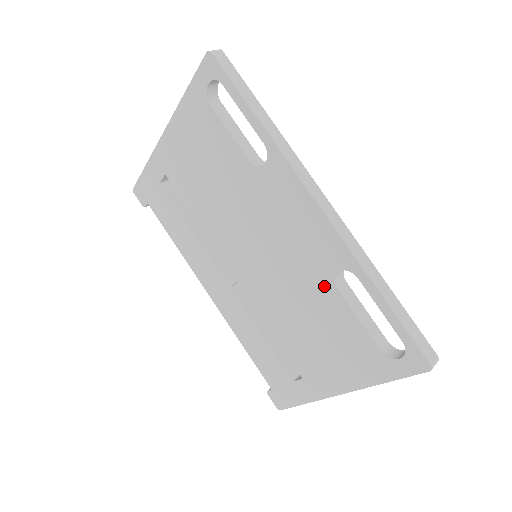
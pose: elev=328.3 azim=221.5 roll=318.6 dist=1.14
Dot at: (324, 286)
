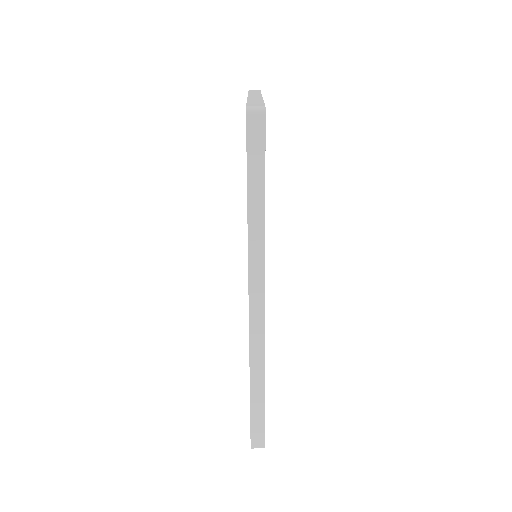
Dot at: occluded
